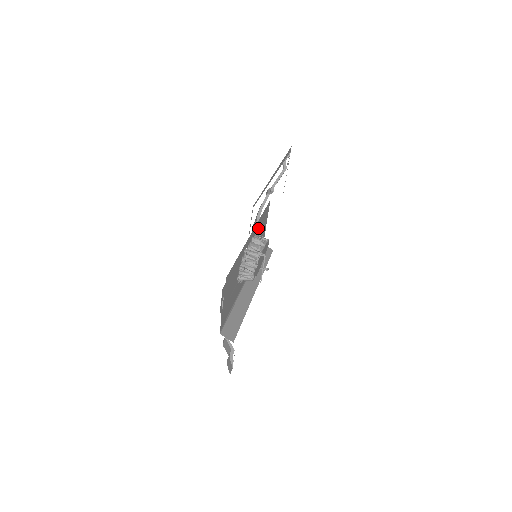
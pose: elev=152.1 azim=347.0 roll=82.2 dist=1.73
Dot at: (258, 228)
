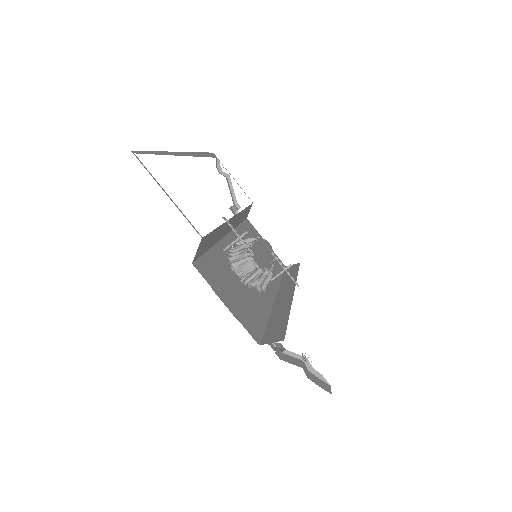
Dot at: (244, 239)
